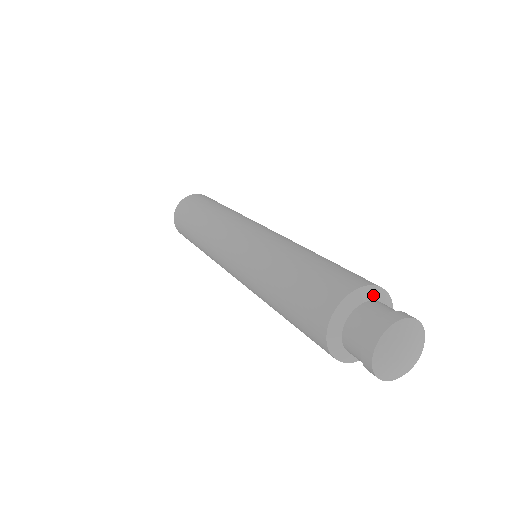
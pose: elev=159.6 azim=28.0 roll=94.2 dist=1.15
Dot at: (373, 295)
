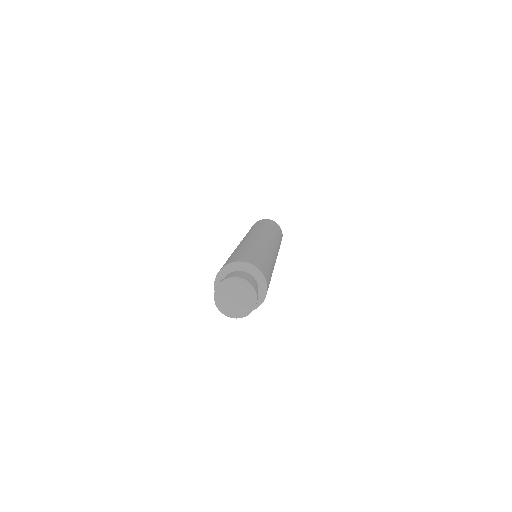
Dot at: (258, 278)
